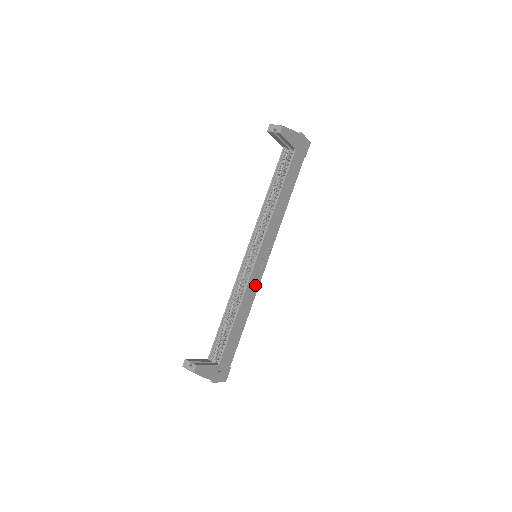
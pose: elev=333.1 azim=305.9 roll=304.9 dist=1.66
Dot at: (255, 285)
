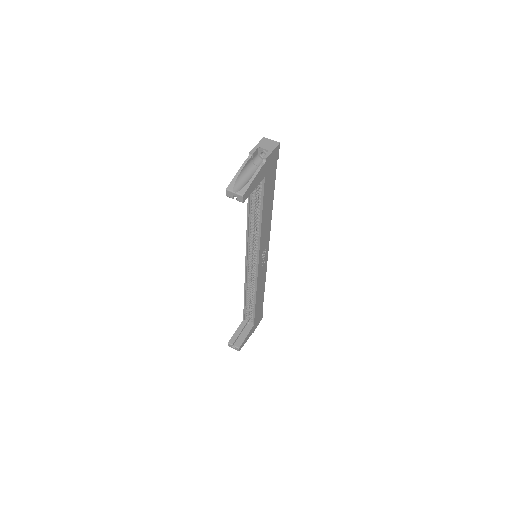
Dot at: (263, 272)
